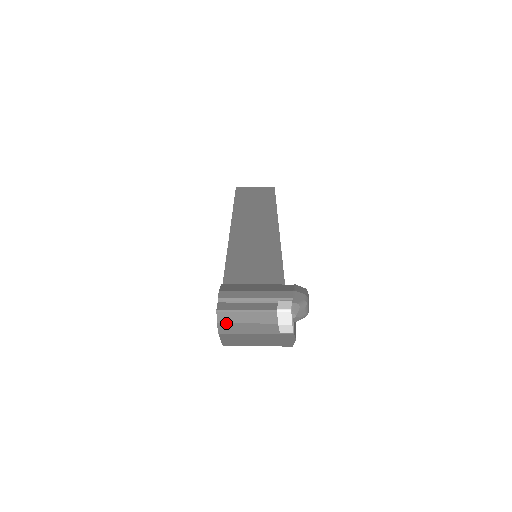
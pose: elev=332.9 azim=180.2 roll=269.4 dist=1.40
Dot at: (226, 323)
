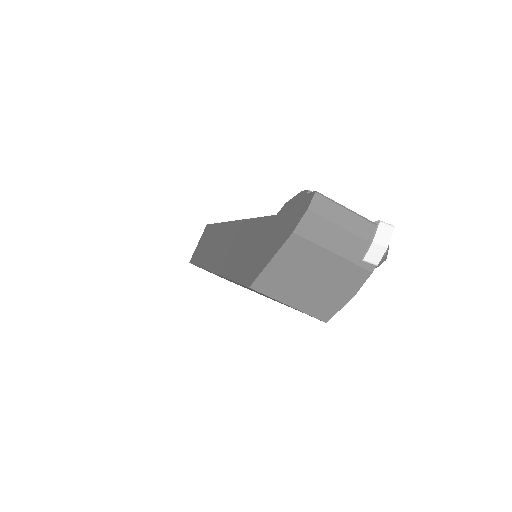
Dot at: (317, 214)
